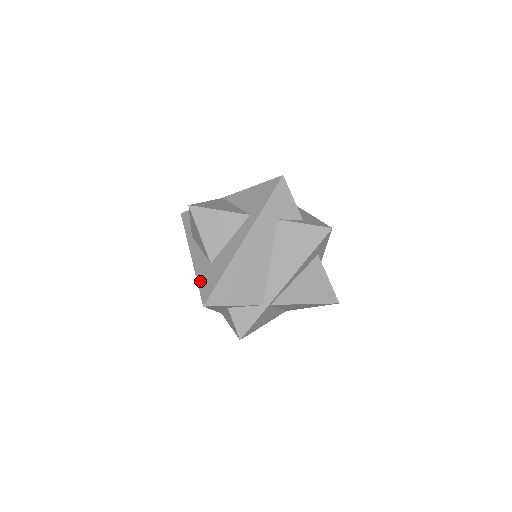
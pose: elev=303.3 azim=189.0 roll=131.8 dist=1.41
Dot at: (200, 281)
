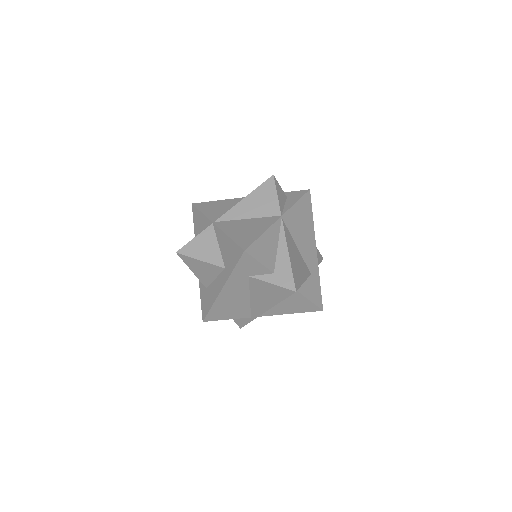
Dot at: (201, 297)
